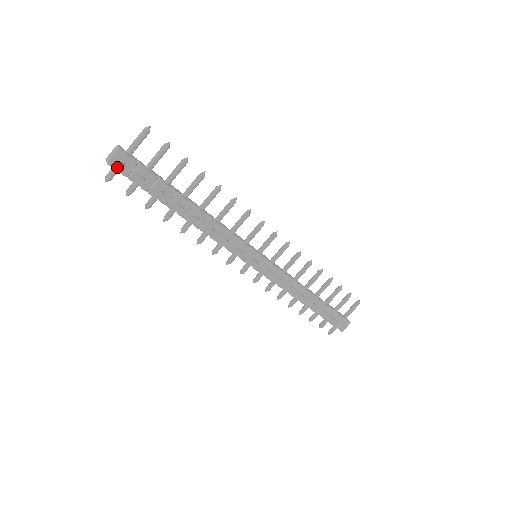
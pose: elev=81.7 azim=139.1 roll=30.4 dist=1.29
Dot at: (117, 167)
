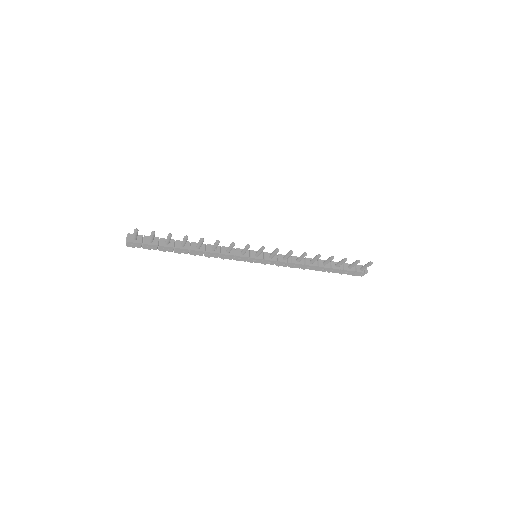
Dot at: (132, 246)
